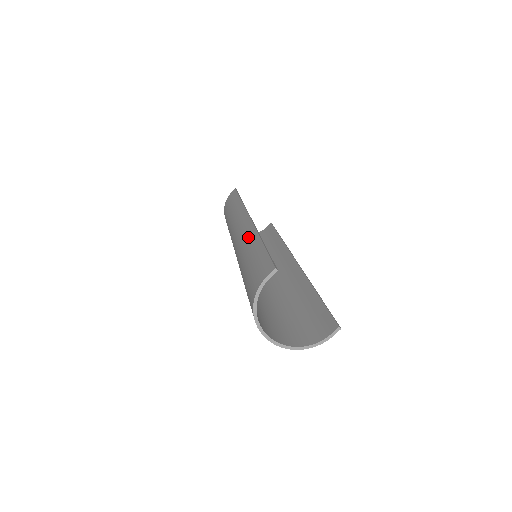
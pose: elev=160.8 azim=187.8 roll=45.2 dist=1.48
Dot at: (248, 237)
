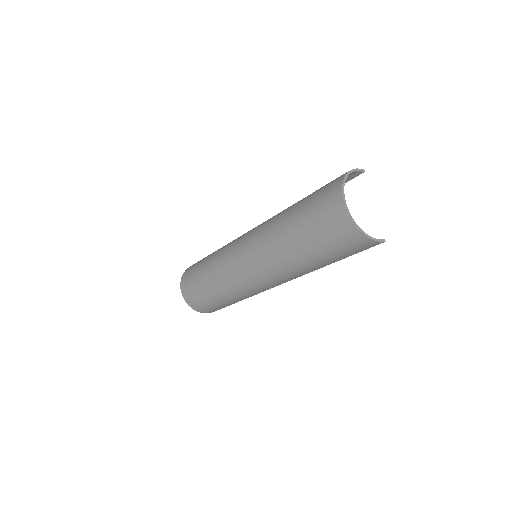
Dot at: occluded
